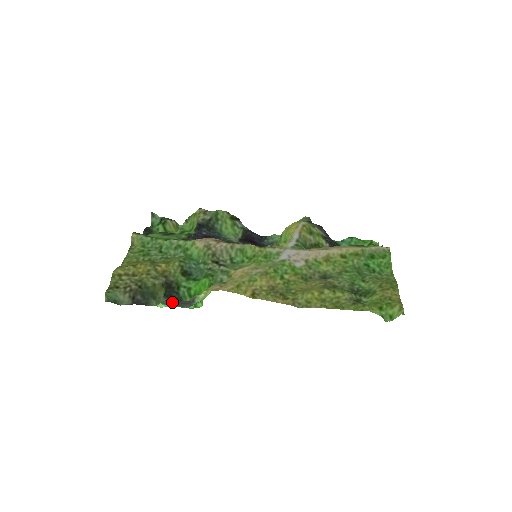
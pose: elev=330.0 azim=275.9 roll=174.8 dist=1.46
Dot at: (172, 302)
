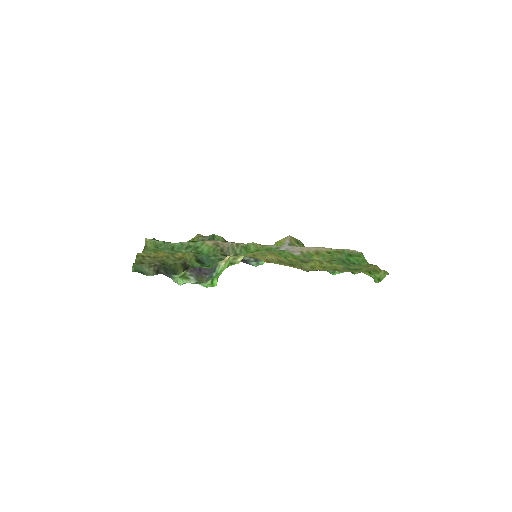
Dot at: (194, 272)
